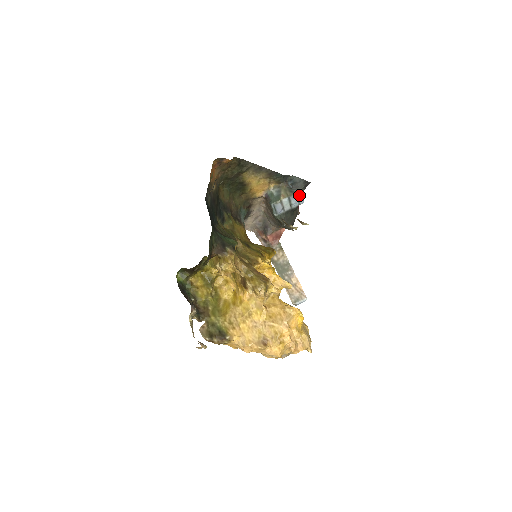
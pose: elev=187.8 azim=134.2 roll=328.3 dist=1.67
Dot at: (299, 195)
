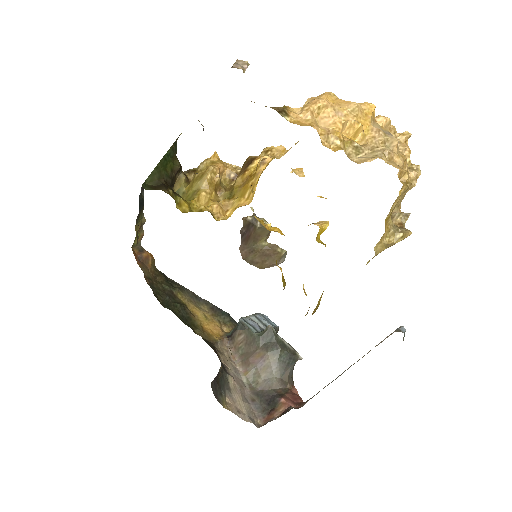
Dot at: (265, 317)
